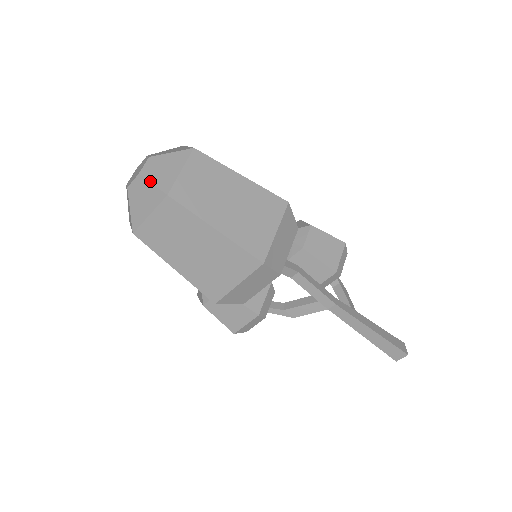
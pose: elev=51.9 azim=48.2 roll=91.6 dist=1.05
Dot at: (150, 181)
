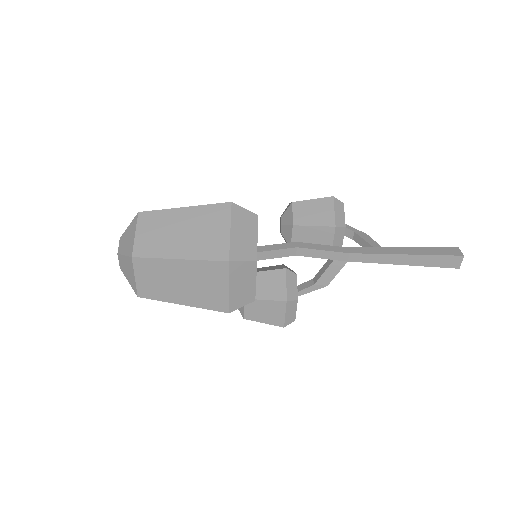
Dot at: (123, 254)
